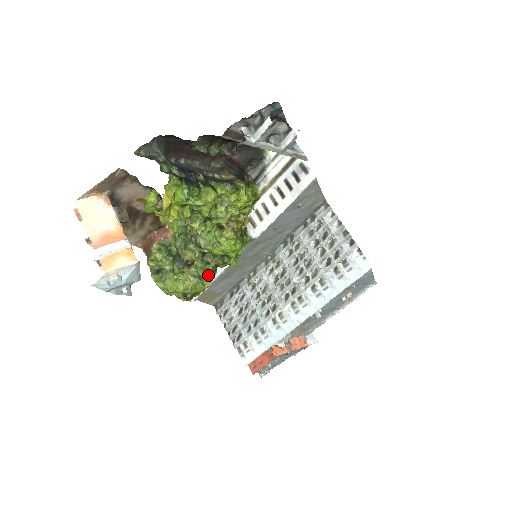
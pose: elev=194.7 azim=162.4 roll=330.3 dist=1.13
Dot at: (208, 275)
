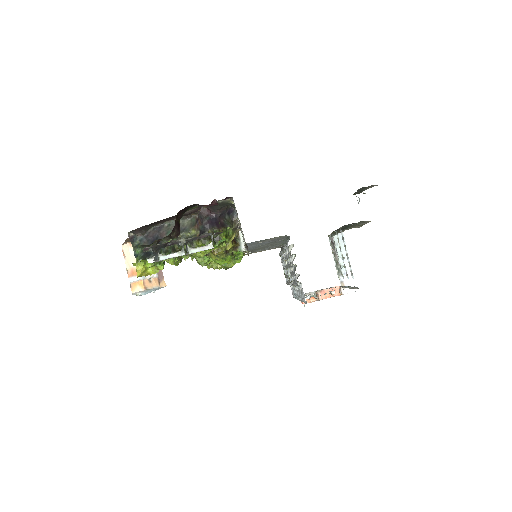
Dot at: occluded
